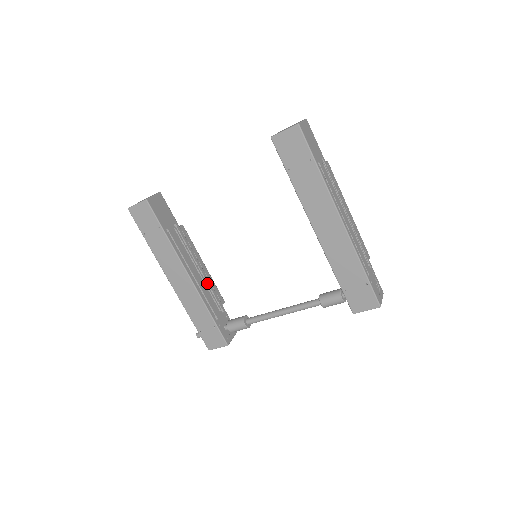
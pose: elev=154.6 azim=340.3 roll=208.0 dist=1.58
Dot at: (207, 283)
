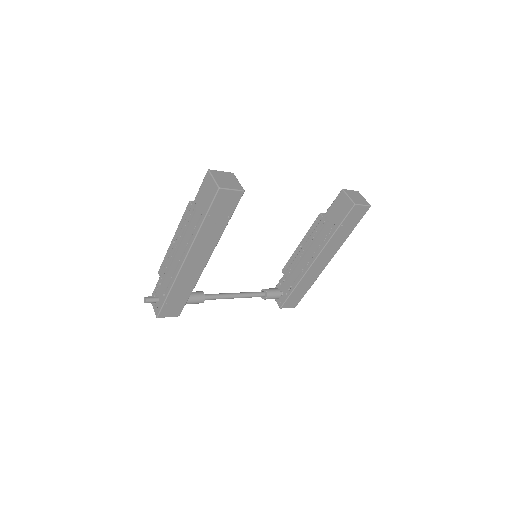
Dot at: occluded
